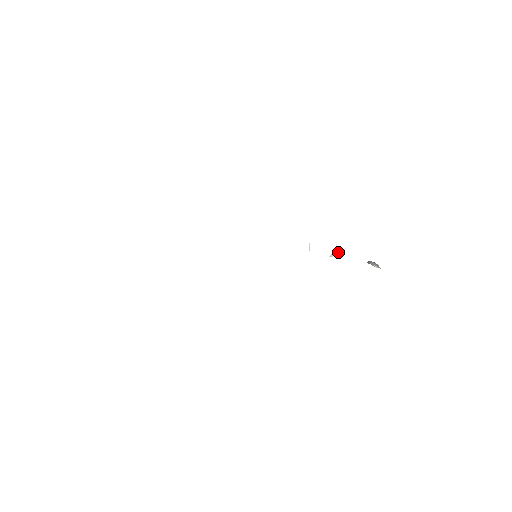
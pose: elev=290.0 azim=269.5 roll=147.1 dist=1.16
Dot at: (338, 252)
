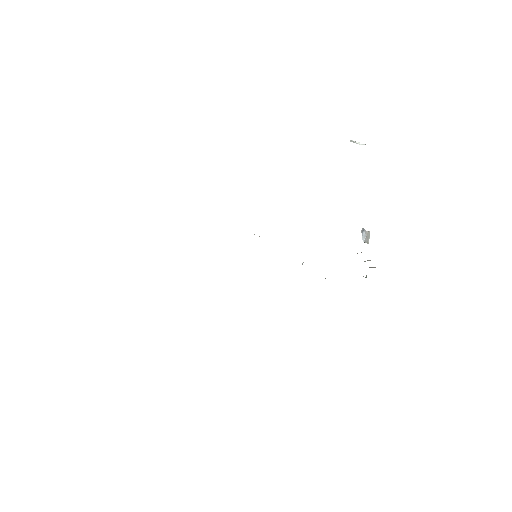
Dot at: (357, 143)
